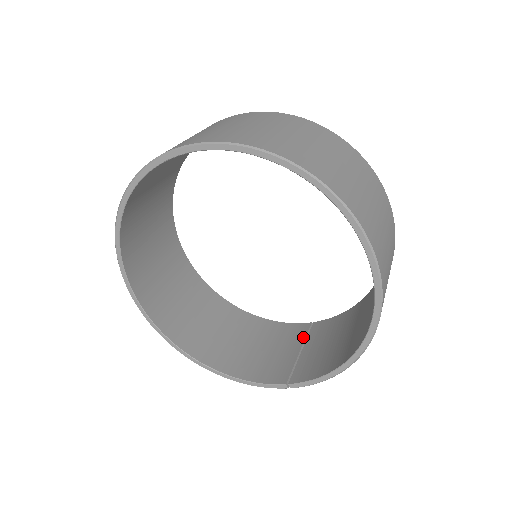
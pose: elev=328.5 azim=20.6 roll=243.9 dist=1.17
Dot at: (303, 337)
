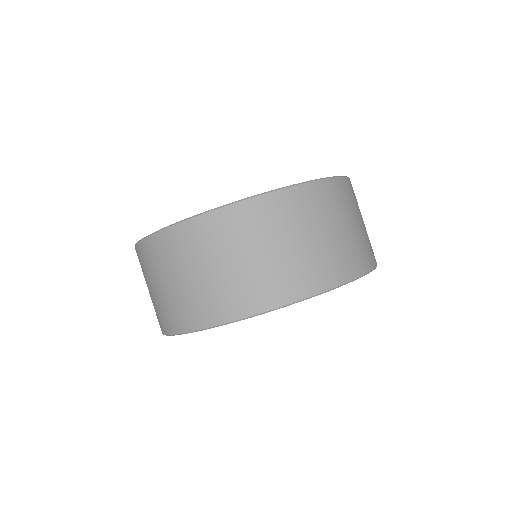
Dot at: occluded
